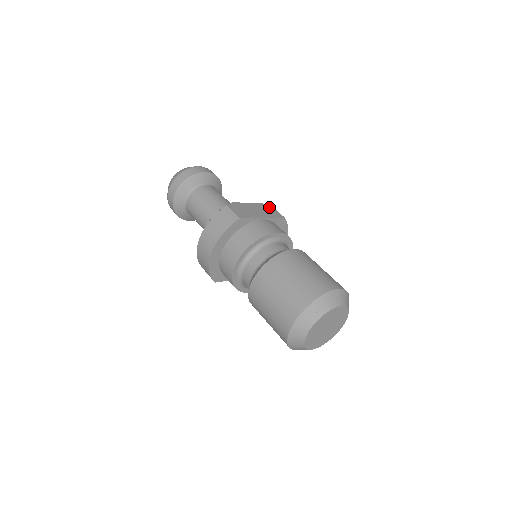
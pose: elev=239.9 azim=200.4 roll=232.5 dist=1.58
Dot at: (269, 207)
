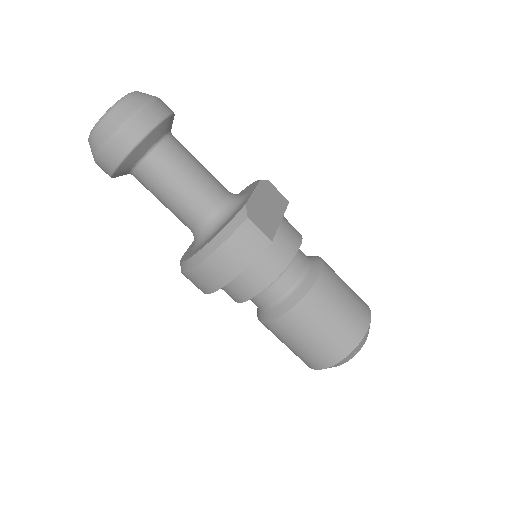
Dot at: (270, 186)
